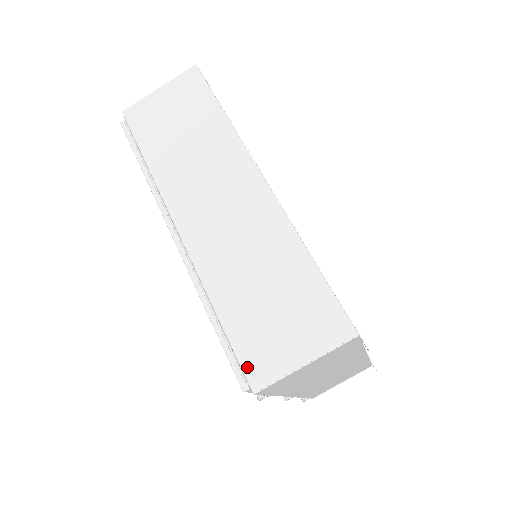
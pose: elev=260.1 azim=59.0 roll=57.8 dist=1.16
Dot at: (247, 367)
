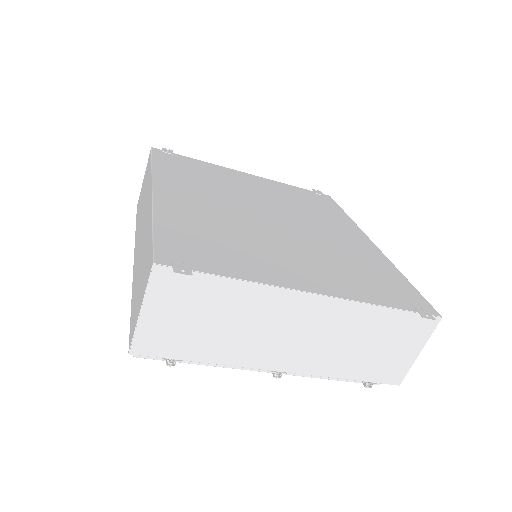
Dot at: (130, 335)
